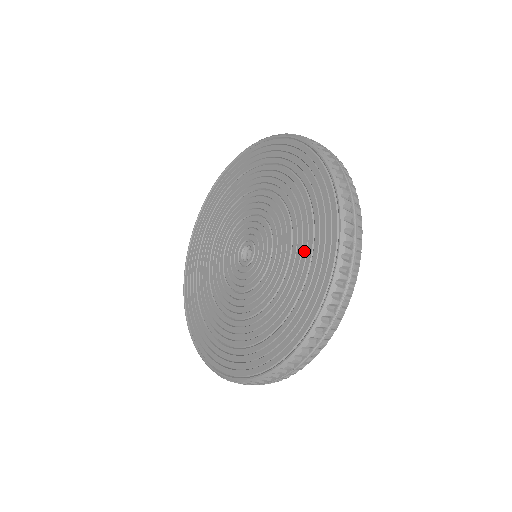
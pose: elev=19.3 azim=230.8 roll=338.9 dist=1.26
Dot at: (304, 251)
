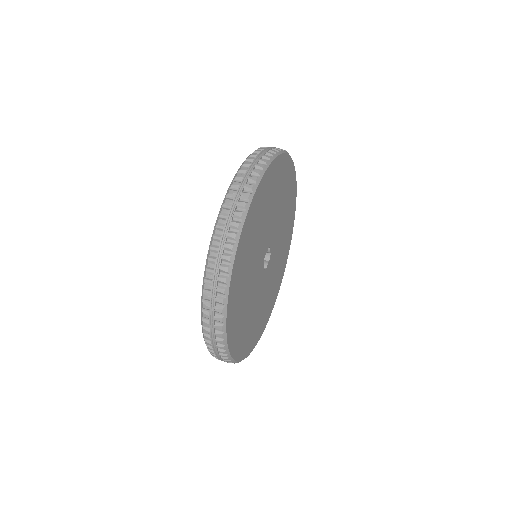
Dot at: occluded
